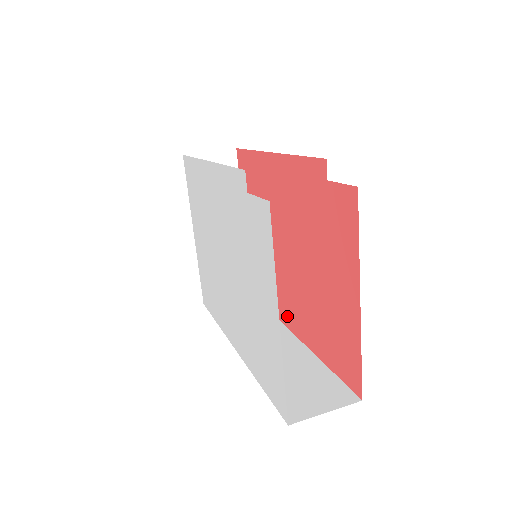
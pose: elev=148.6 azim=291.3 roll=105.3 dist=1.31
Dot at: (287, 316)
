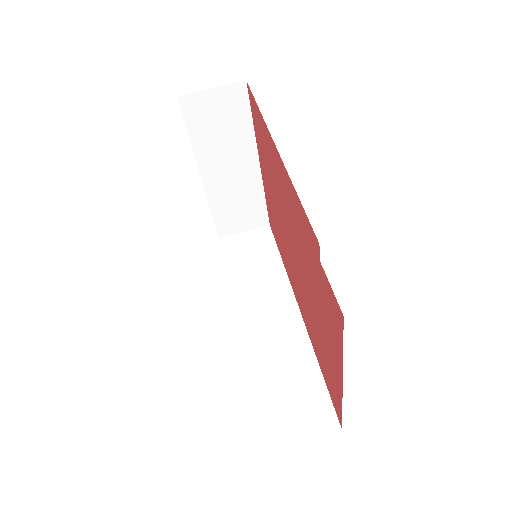
Dot at: (294, 290)
